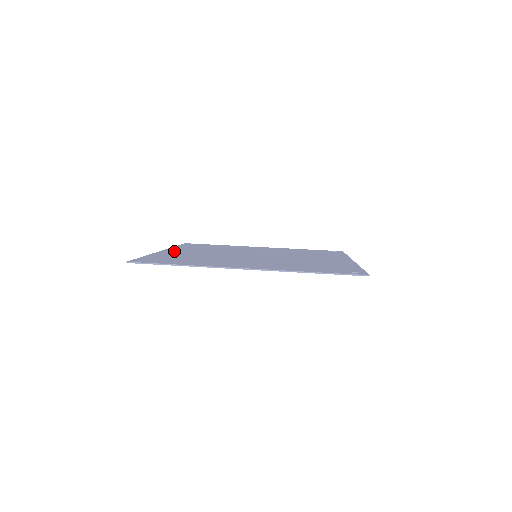
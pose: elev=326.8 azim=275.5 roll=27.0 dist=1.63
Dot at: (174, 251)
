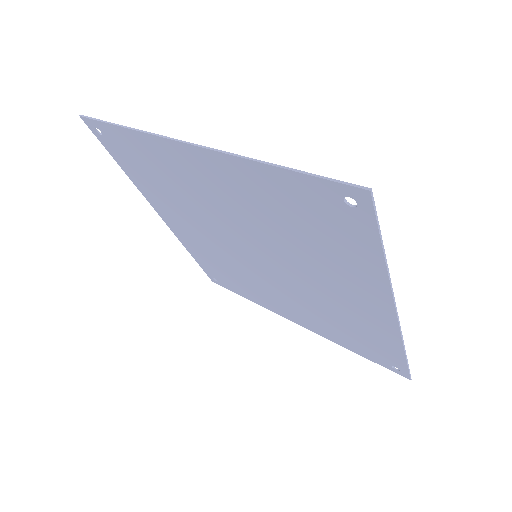
Dot at: occluded
